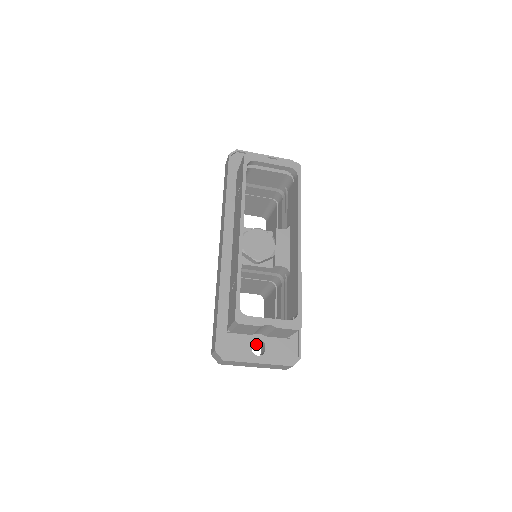
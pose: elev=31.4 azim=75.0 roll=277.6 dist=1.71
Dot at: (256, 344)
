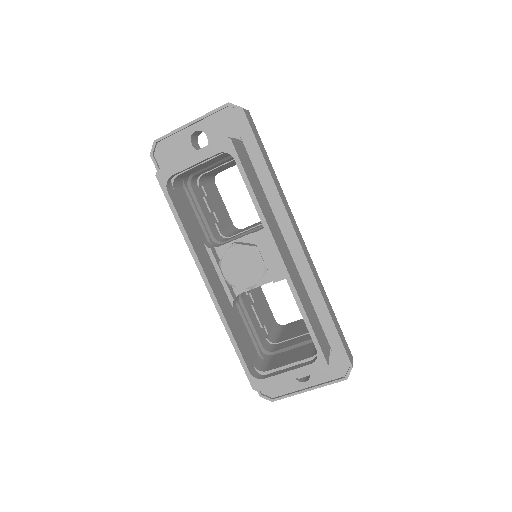
Dot at: occluded
